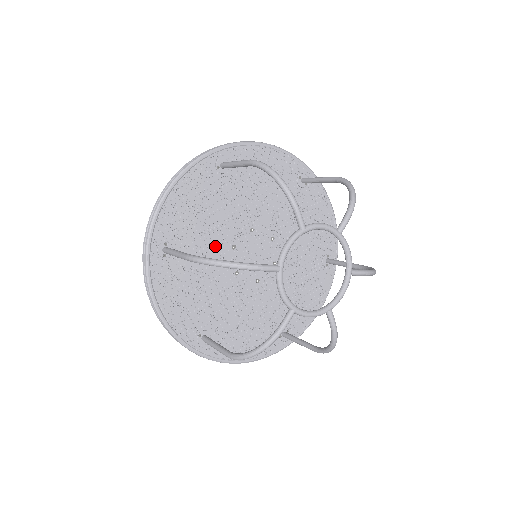
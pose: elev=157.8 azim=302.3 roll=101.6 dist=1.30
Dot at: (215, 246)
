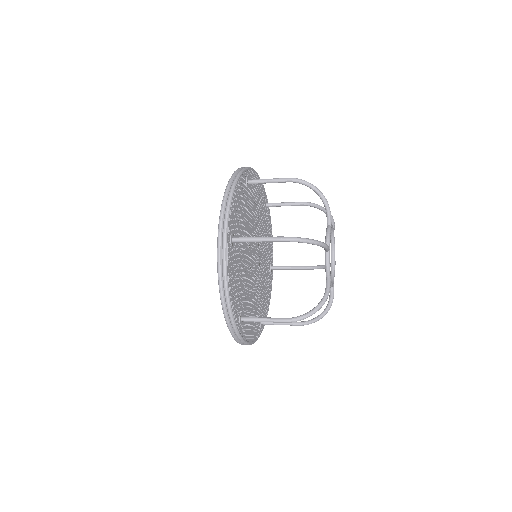
Dot at: (247, 281)
